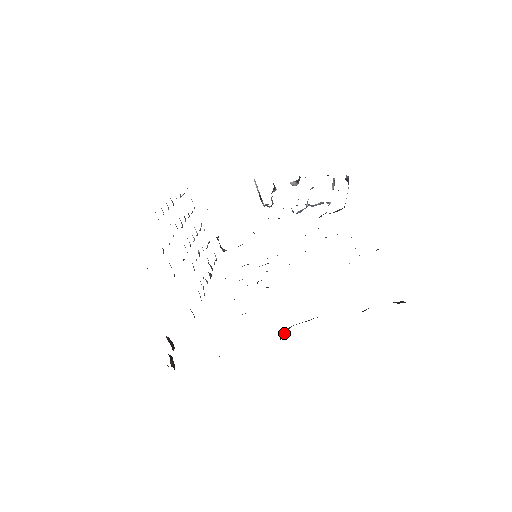
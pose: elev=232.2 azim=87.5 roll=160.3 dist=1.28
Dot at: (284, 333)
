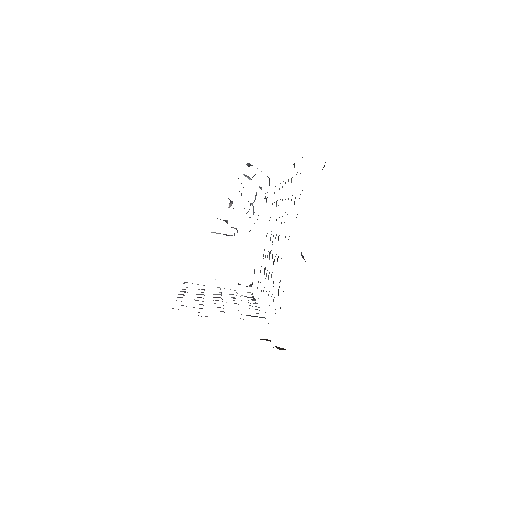
Dot at: (303, 256)
